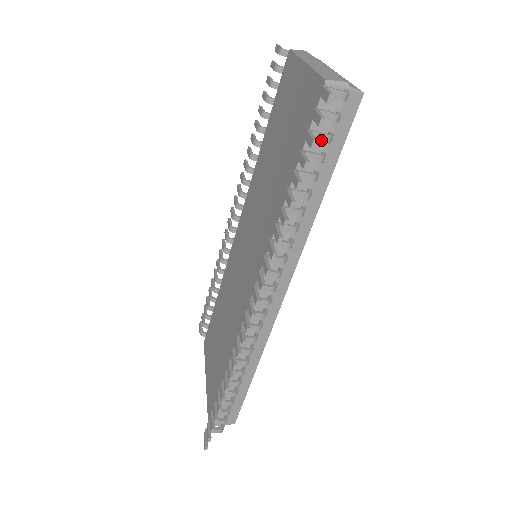
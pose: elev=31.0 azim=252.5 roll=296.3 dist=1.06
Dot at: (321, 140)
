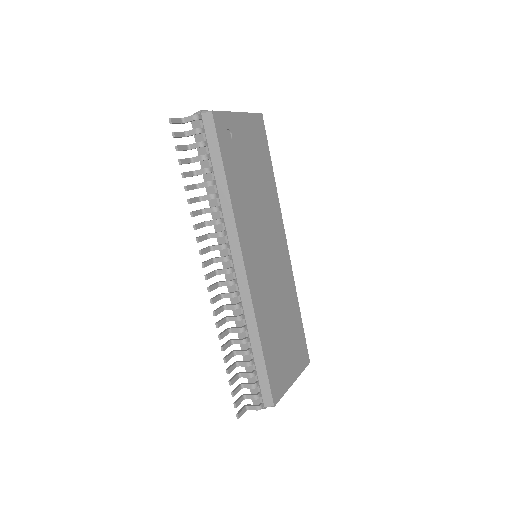
Dot at: (196, 147)
